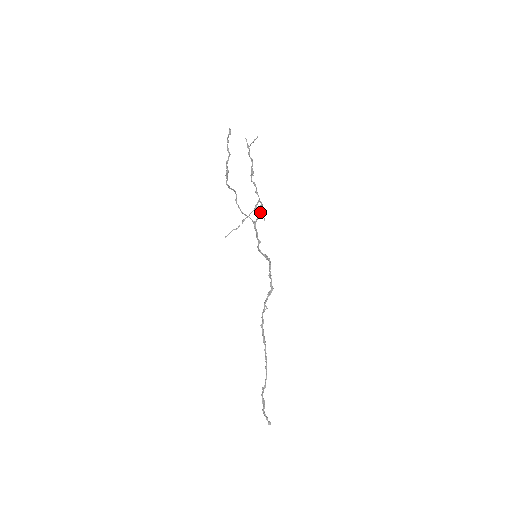
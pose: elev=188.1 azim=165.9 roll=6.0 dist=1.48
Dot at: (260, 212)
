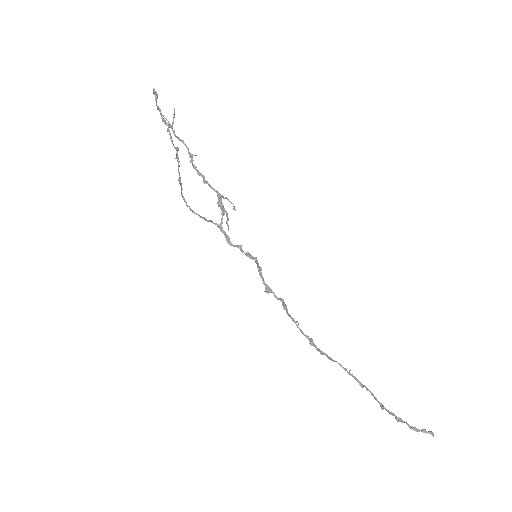
Dot at: (221, 208)
